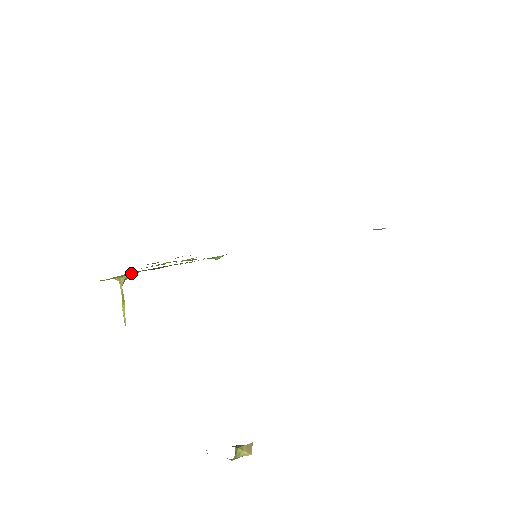
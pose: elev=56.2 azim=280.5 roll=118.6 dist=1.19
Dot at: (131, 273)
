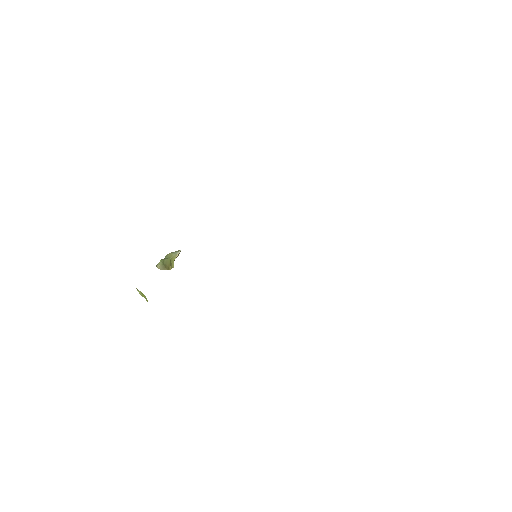
Dot at: occluded
